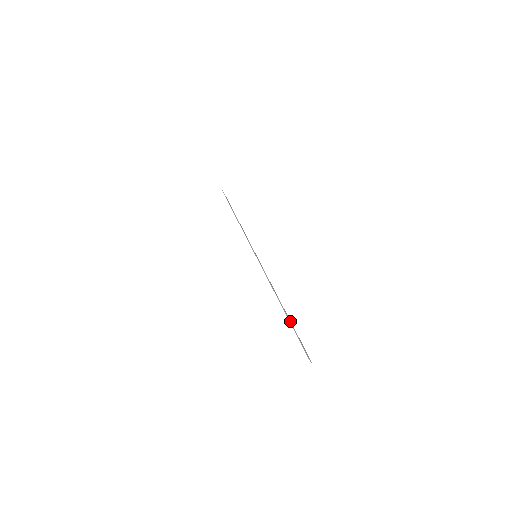
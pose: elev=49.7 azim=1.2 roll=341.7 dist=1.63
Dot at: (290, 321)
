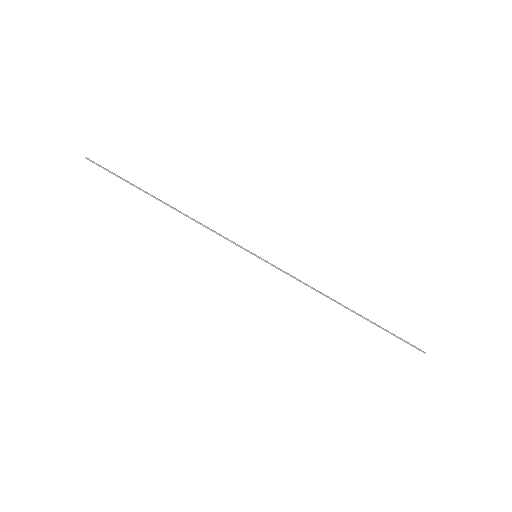
Dot at: (370, 321)
